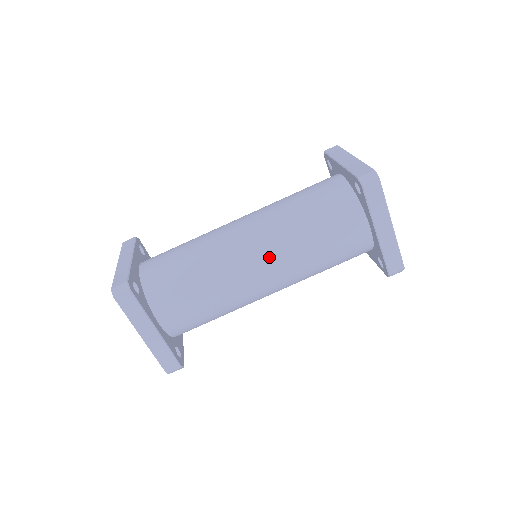
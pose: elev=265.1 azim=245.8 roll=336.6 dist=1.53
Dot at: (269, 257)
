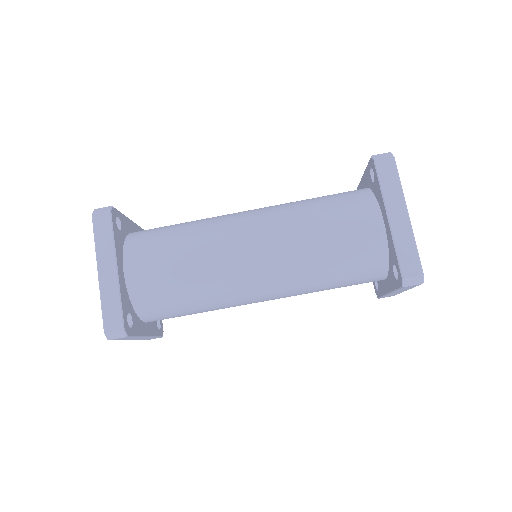
Dot at: (264, 228)
